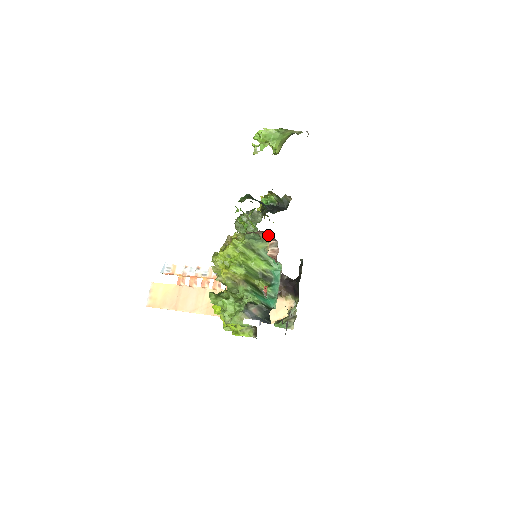
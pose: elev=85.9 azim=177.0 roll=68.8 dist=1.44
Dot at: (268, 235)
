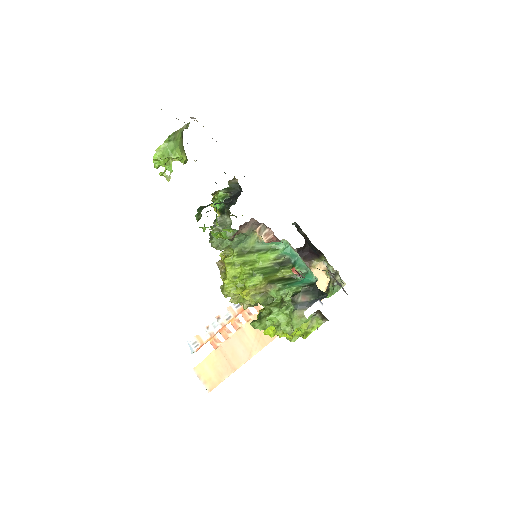
Dot at: (249, 226)
